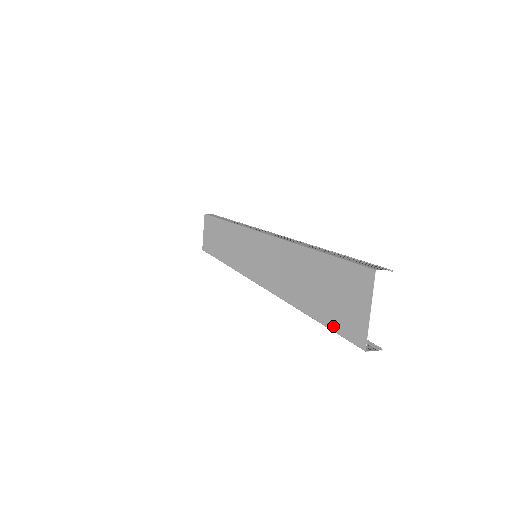
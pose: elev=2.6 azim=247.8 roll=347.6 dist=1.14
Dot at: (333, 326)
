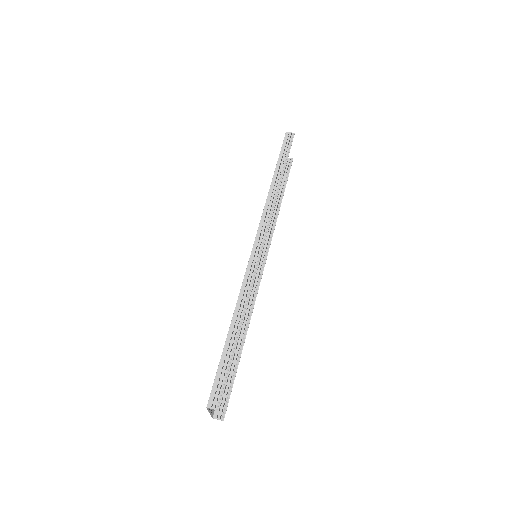
Dot at: occluded
